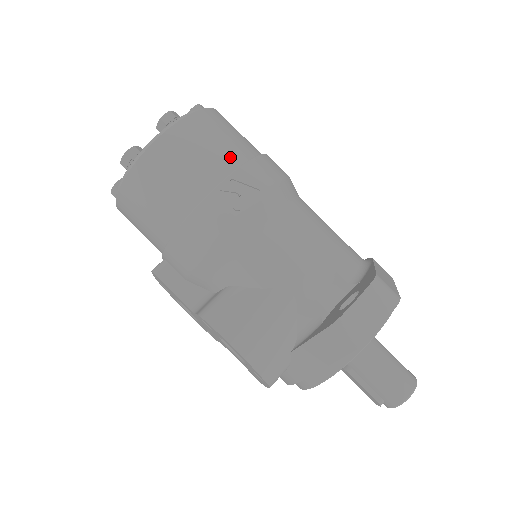
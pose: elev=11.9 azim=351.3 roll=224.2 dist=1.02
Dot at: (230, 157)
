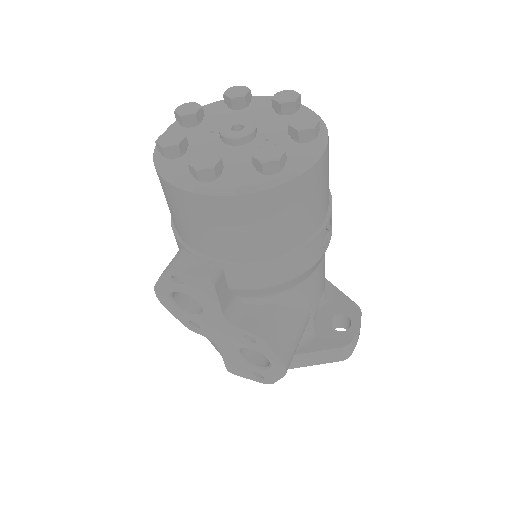
Dot at: occluded
